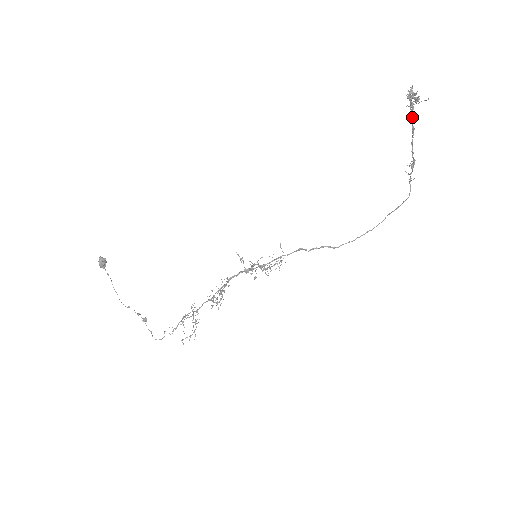
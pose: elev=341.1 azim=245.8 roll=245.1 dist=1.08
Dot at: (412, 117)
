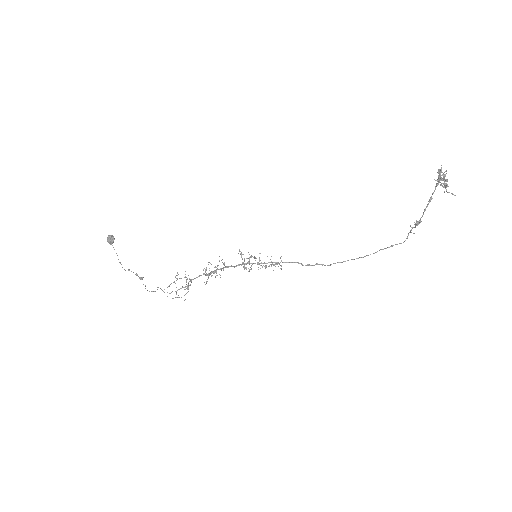
Dot at: occluded
